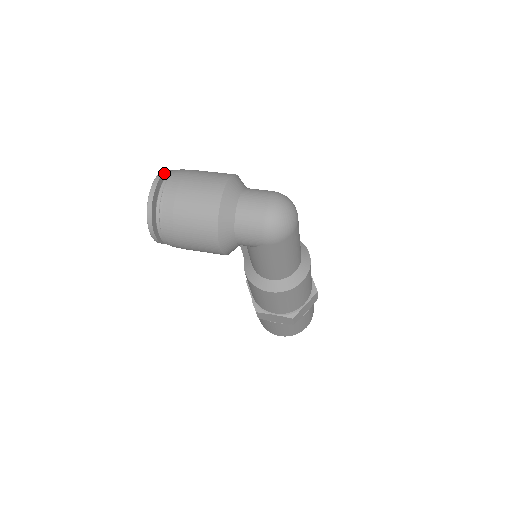
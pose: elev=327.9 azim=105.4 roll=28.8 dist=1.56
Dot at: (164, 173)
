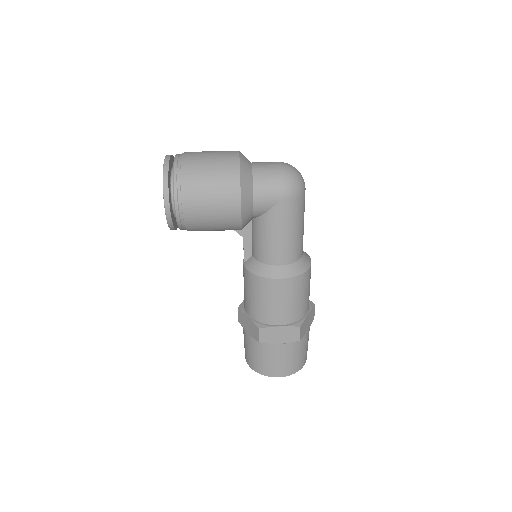
Dot at: occluded
